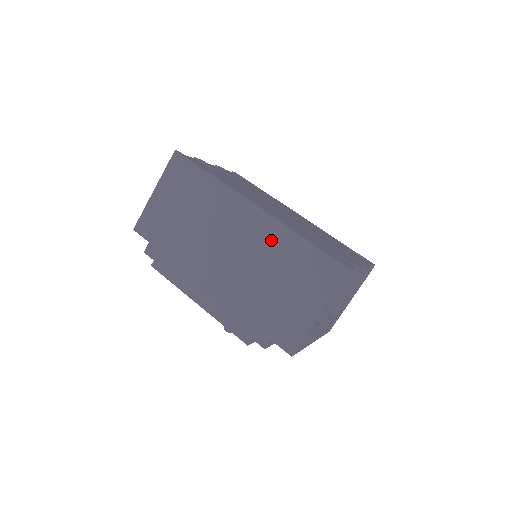
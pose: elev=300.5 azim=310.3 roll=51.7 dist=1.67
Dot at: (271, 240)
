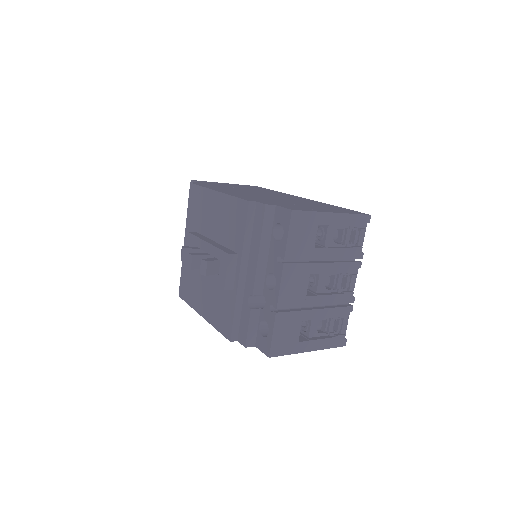
Dot at: (308, 201)
